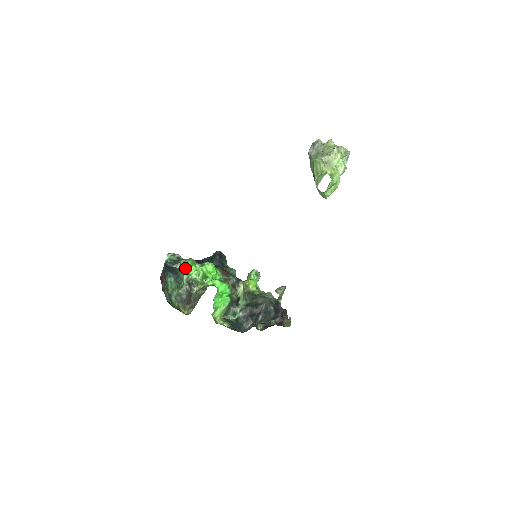
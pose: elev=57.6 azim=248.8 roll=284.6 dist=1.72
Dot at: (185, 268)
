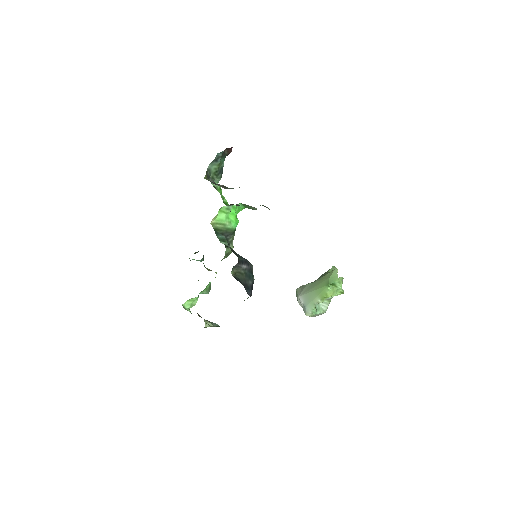
Dot at: (217, 186)
